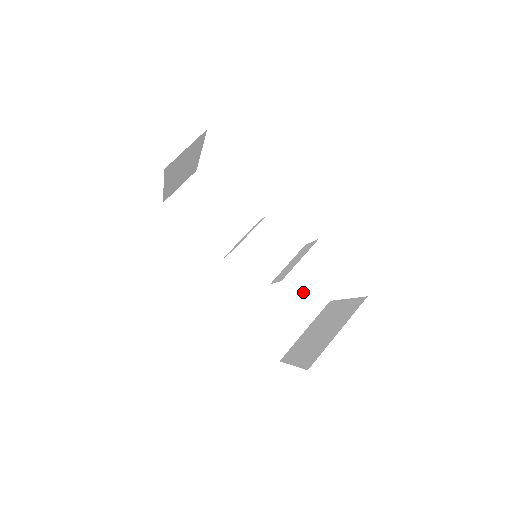
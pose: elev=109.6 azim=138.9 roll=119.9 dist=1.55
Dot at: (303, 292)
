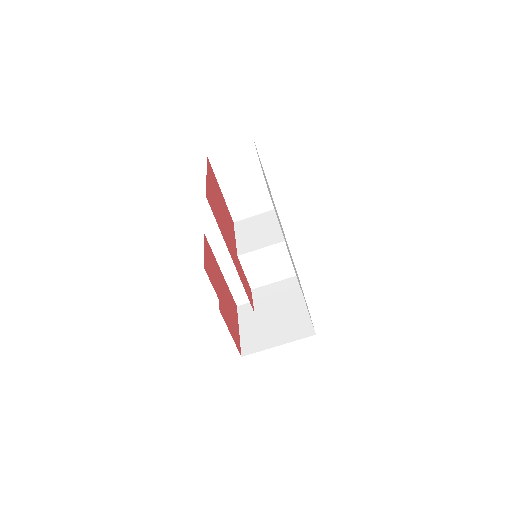
Dot at: occluded
